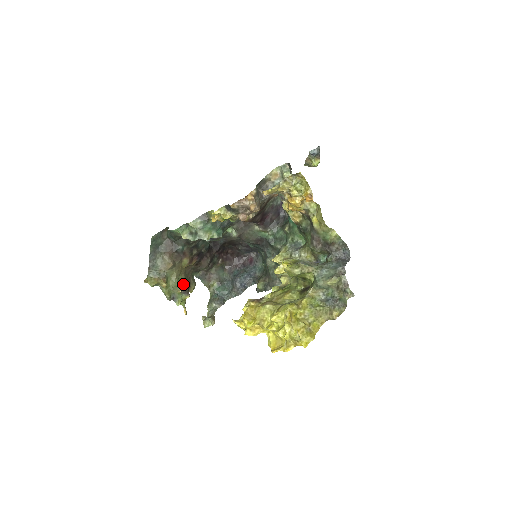
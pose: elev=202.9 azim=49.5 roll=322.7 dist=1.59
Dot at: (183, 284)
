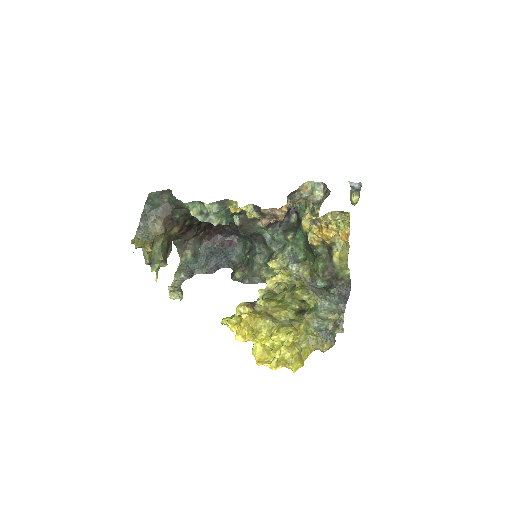
Dot at: (164, 251)
